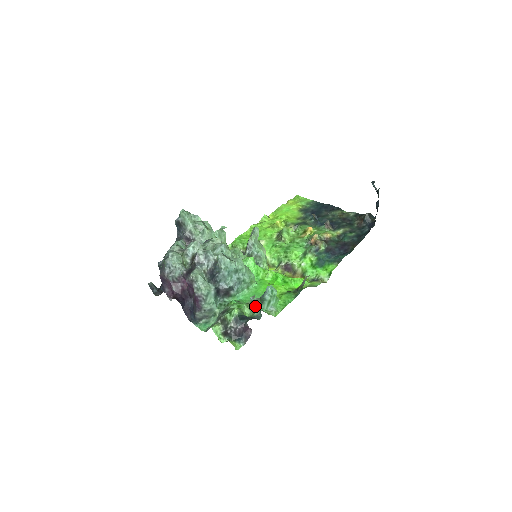
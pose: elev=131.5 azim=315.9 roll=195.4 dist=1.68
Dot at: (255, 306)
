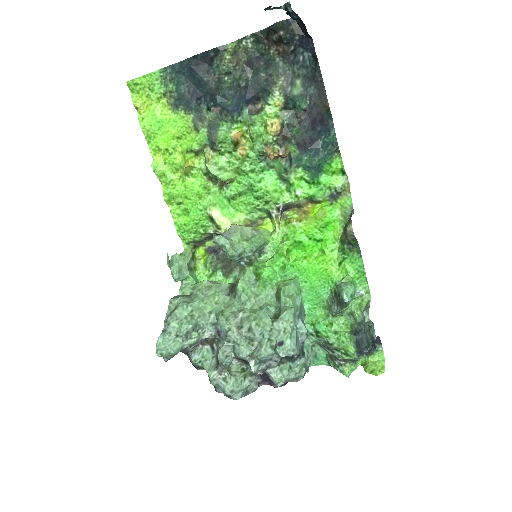
Dot at: (343, 311)
